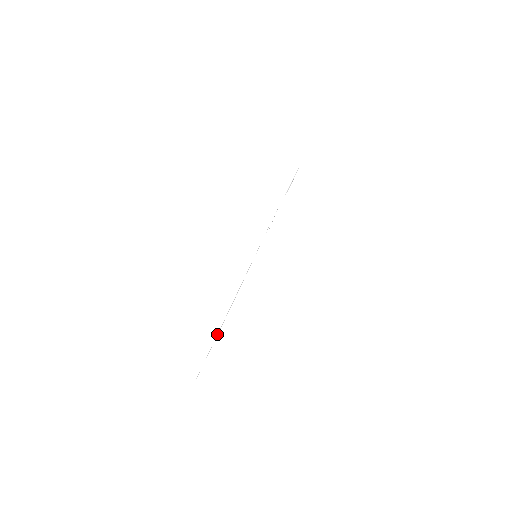
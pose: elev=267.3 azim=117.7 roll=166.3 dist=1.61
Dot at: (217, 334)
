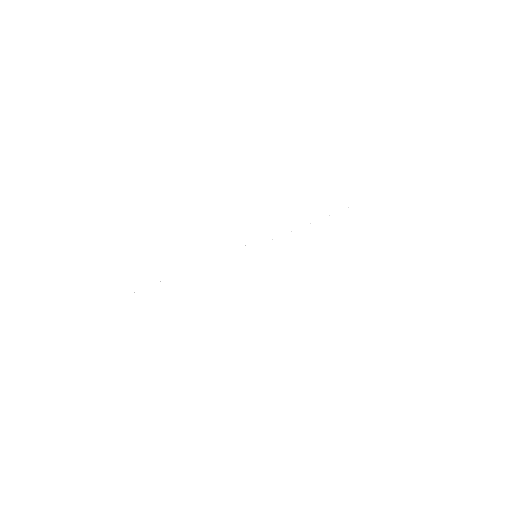
Dot at: occluded
